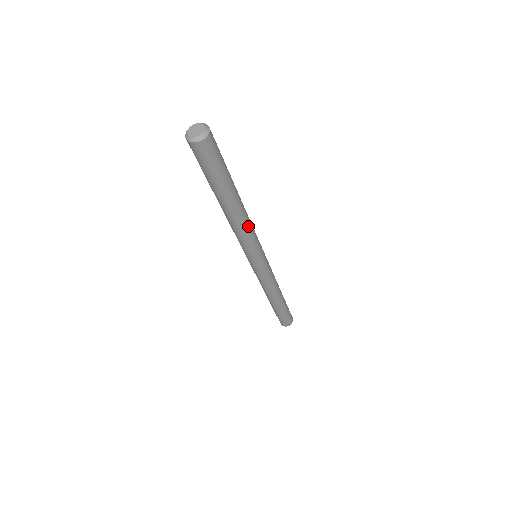
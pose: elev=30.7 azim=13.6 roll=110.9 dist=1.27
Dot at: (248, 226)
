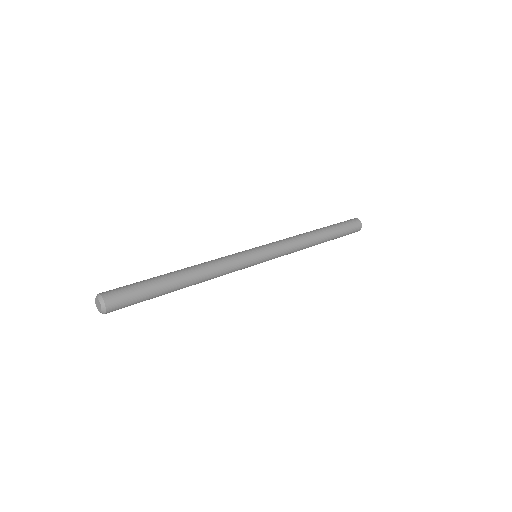
Dot at: (214, 277)
